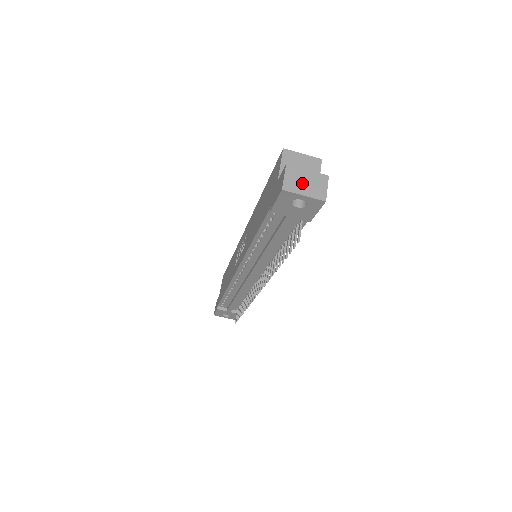
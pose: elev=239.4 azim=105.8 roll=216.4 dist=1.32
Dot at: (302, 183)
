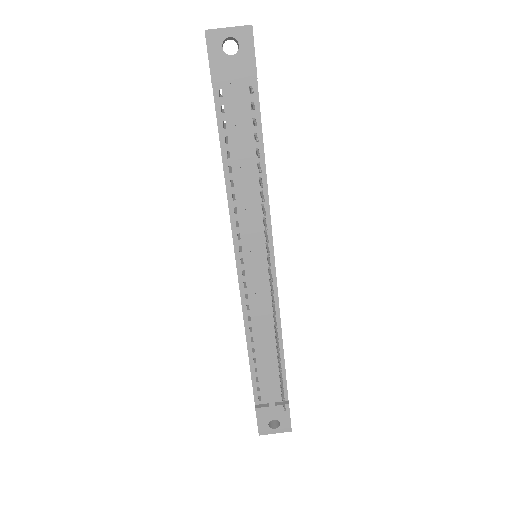
Dot at: occluded
